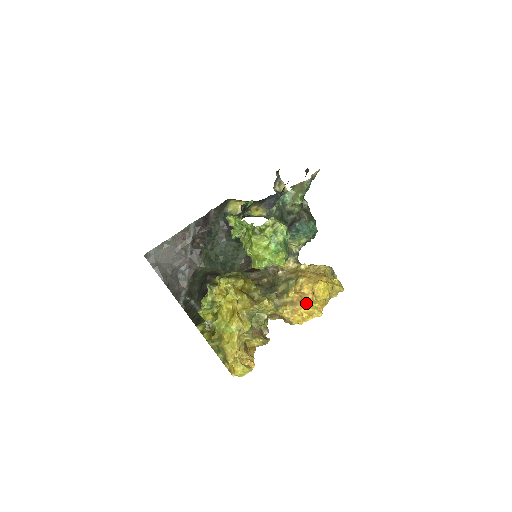
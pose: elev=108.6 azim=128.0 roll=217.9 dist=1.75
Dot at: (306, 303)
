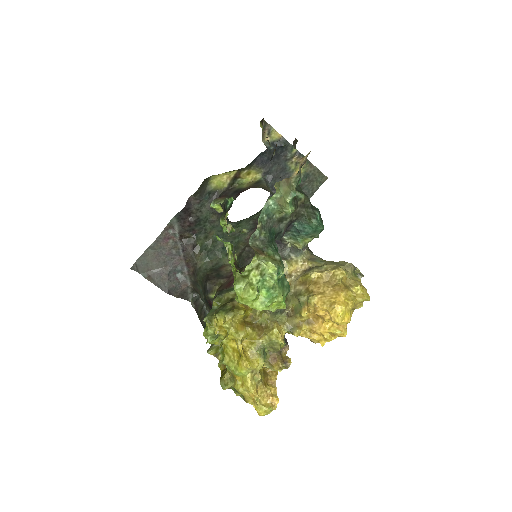
Dot at: (325, 323)
